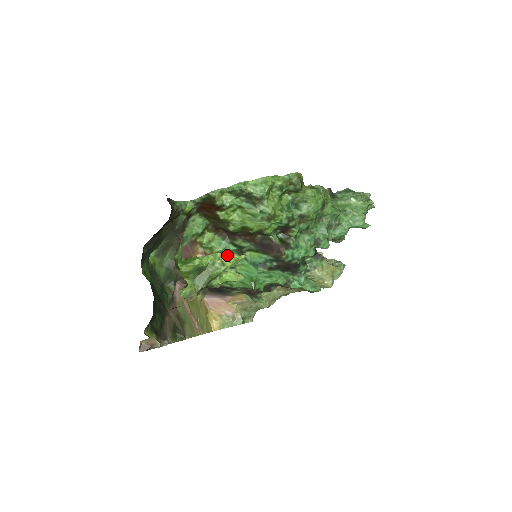
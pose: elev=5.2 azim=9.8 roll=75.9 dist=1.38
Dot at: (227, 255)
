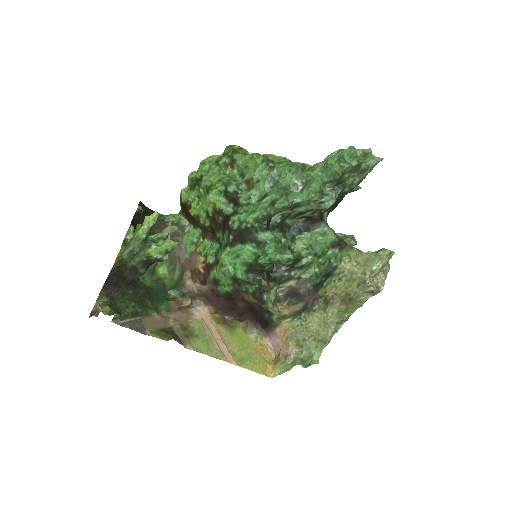
Dot at: (217, 255)
